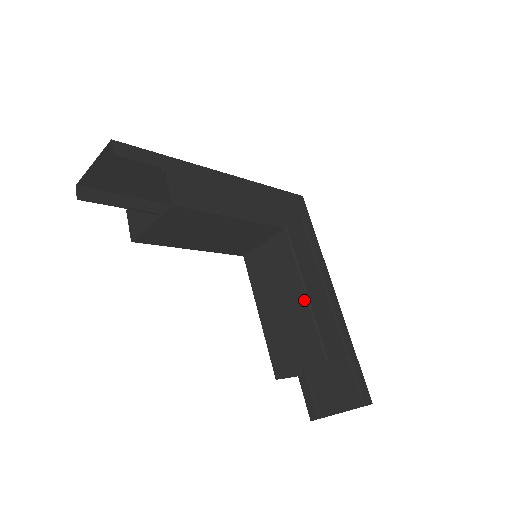
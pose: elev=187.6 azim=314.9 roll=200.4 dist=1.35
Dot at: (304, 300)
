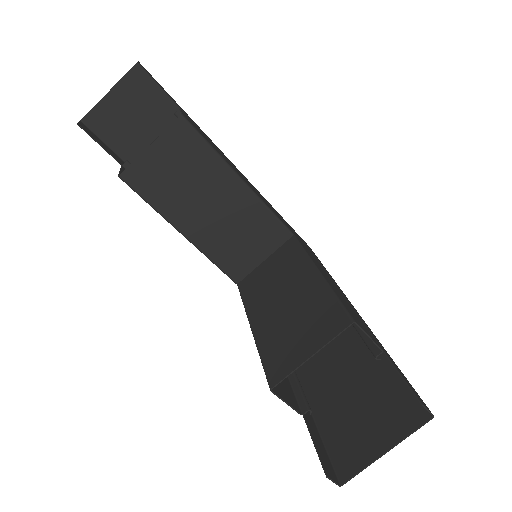
Dot at: (317, 279)
